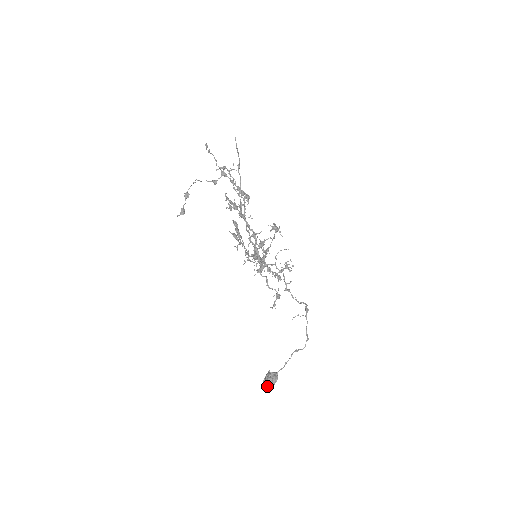
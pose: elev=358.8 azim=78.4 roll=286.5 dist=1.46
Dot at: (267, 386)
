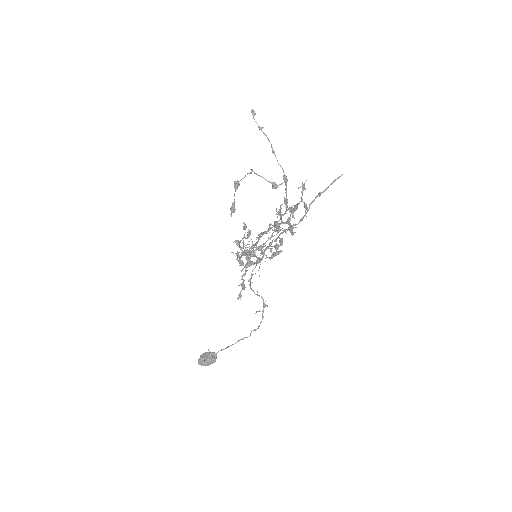
Dot at: (206, 365)
